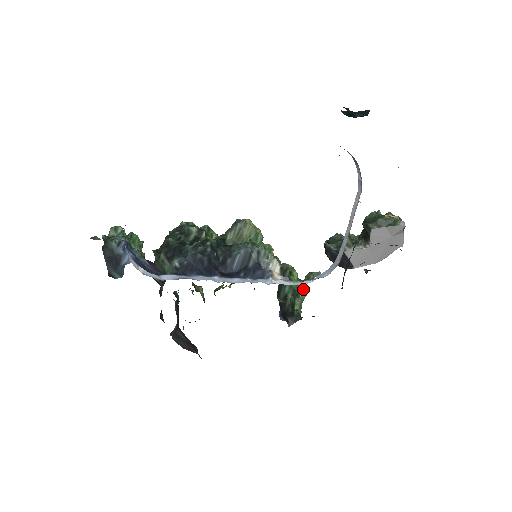
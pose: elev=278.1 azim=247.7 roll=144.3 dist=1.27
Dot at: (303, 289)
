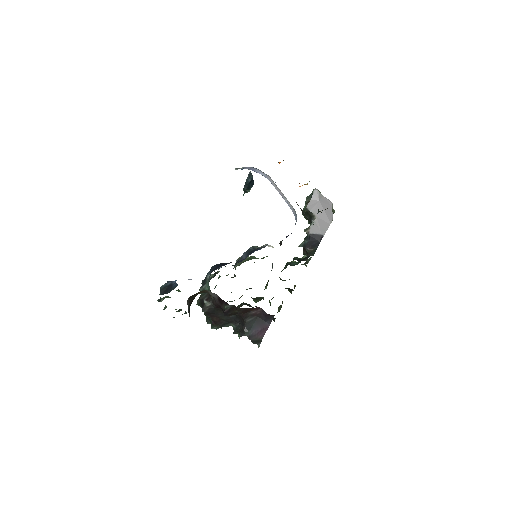
Dot at: occluded
